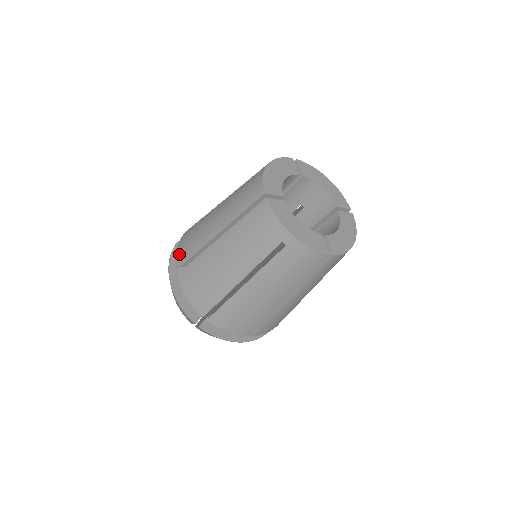
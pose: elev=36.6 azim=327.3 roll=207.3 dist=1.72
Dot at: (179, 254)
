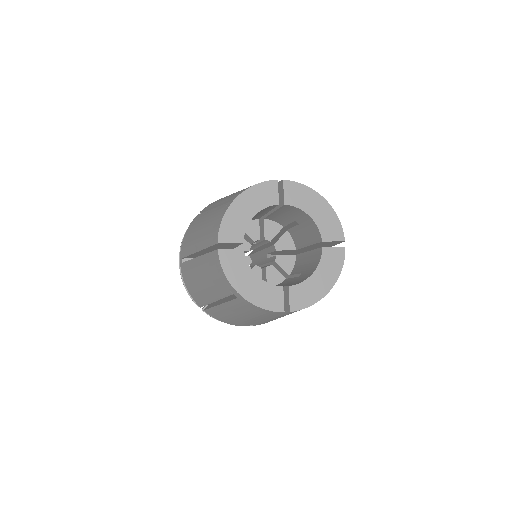
Dot at: (183, 244)
